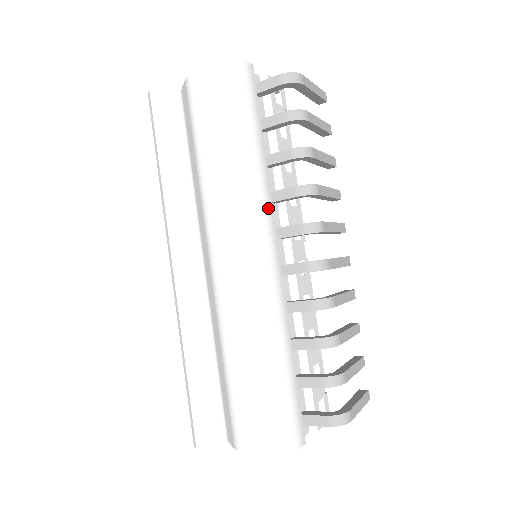
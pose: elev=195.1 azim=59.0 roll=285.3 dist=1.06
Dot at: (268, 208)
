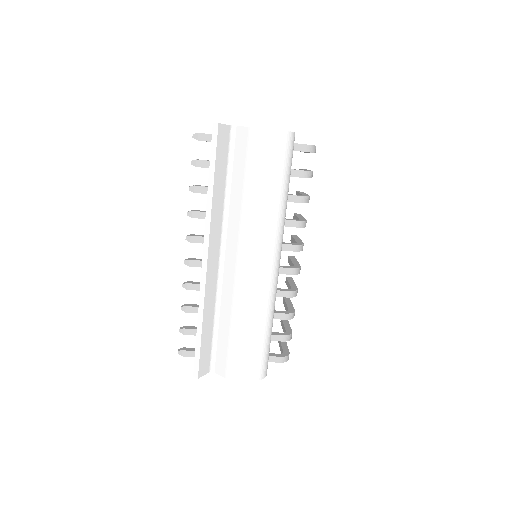
Dot at: occluded
